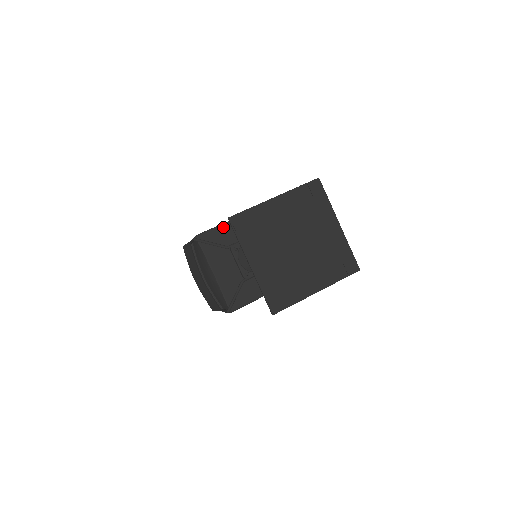
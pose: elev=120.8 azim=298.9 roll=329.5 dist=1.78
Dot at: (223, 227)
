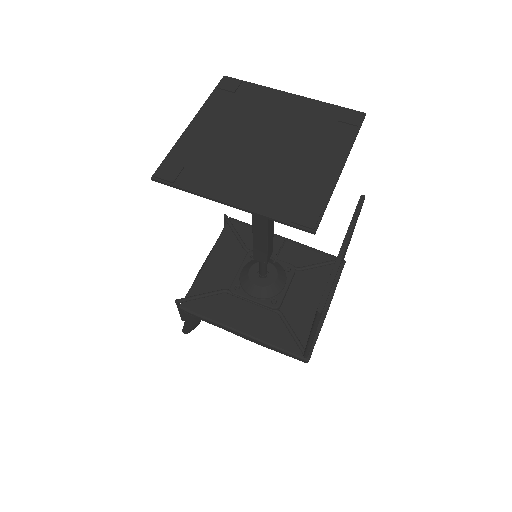
Dot at: occluded
